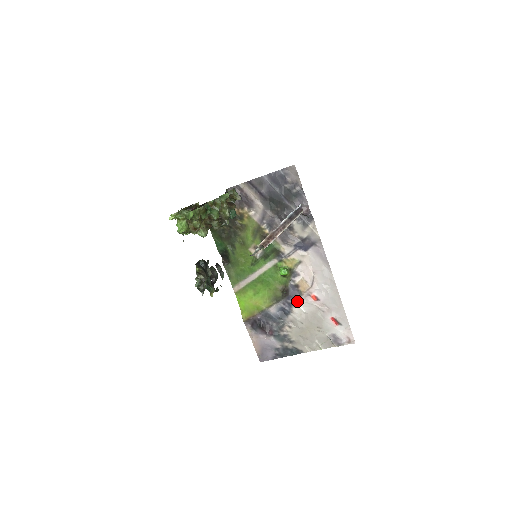
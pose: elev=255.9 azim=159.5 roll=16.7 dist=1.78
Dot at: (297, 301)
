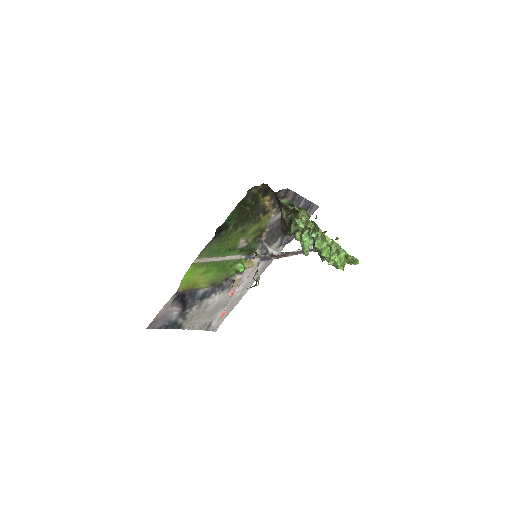
Dot at: (221, 291)
